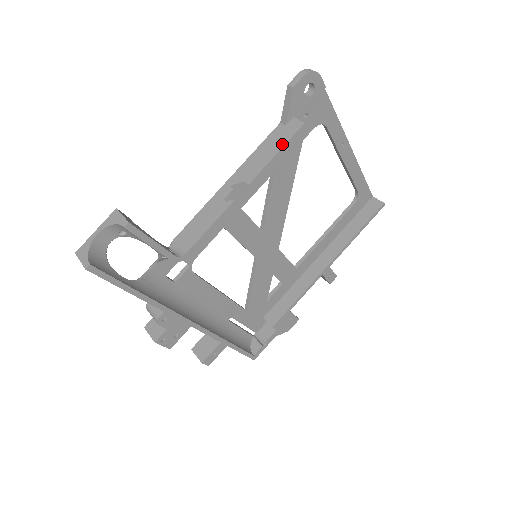
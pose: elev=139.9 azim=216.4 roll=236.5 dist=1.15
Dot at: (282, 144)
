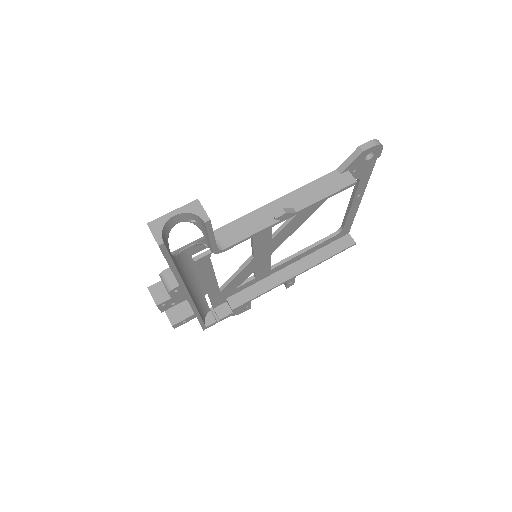
Dot at: (334, 190)
